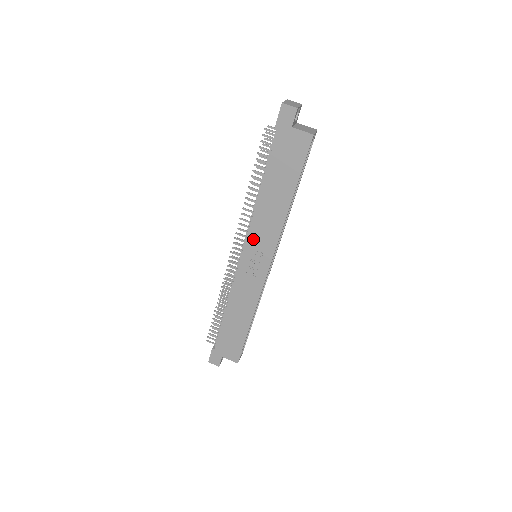
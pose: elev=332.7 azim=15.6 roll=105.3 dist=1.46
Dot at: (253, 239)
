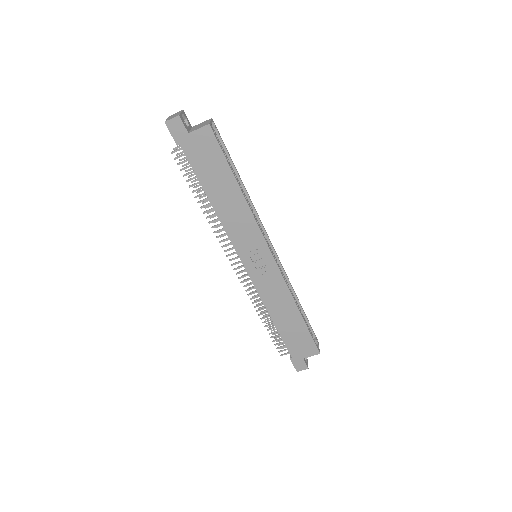
Dot at: (240, 245)
